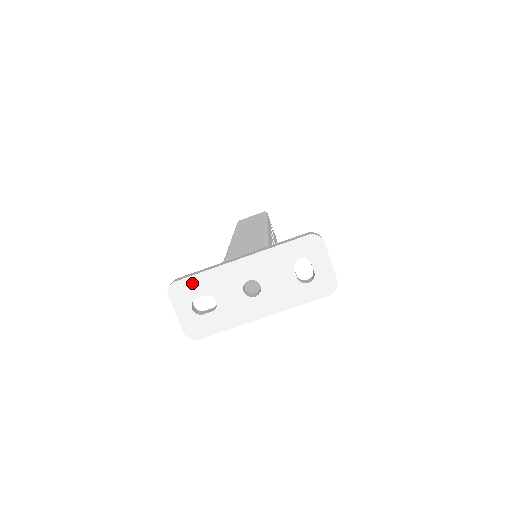
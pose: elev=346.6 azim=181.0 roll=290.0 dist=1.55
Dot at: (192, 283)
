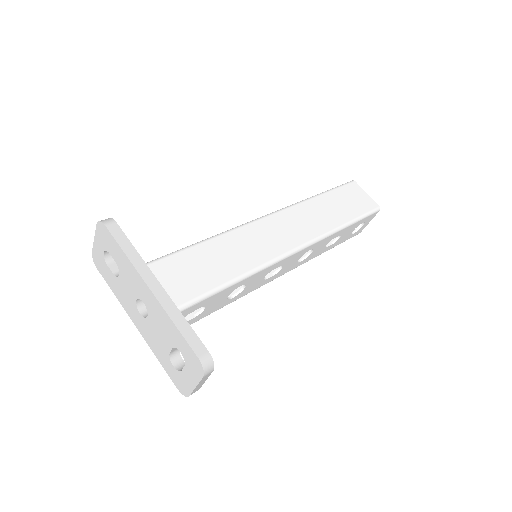
Dot at: (114, 244)
